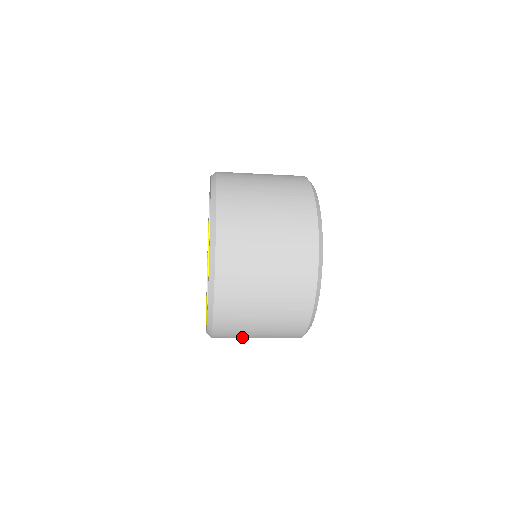
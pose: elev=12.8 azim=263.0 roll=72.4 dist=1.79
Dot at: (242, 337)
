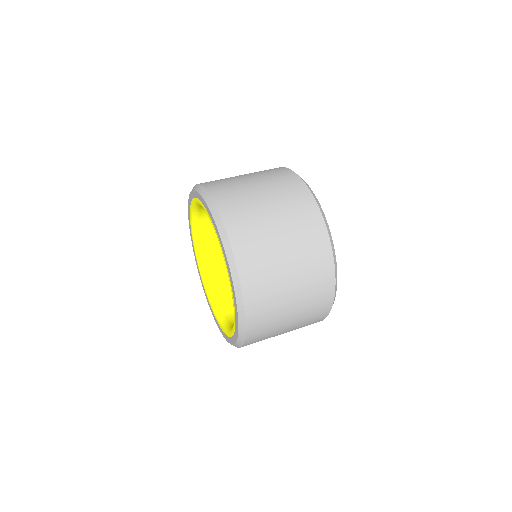
Dot at: occluded
